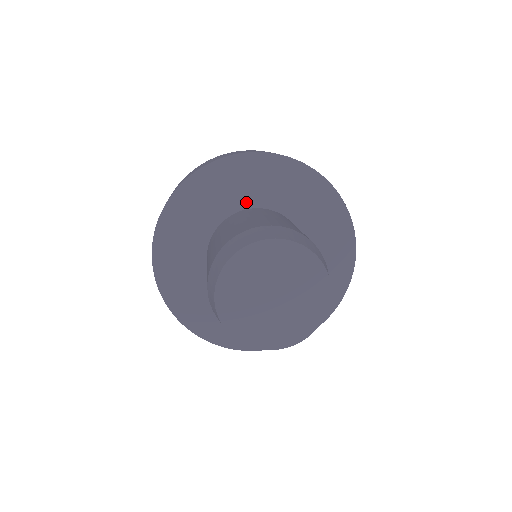
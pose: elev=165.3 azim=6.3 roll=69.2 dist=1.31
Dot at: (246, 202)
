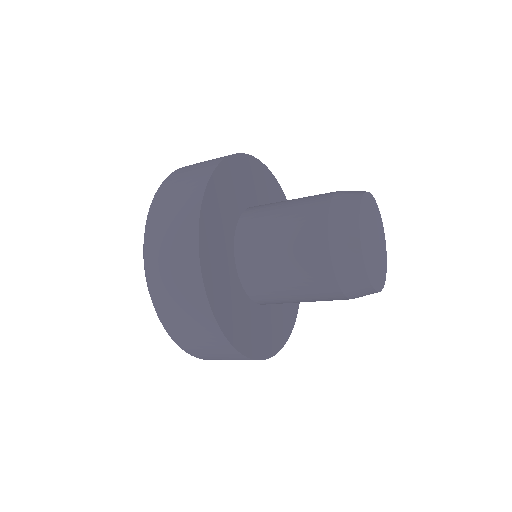
Dot at: (261, 203)
